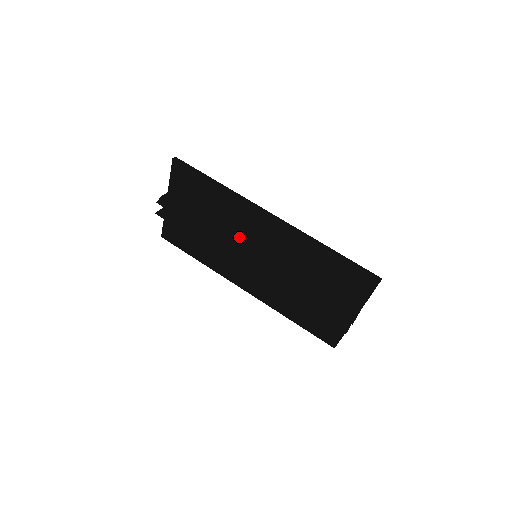
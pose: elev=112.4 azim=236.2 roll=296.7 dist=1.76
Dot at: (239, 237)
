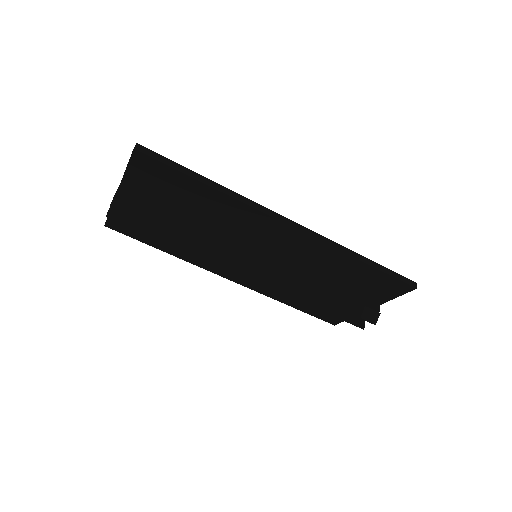
Dot at: (236, 240)
